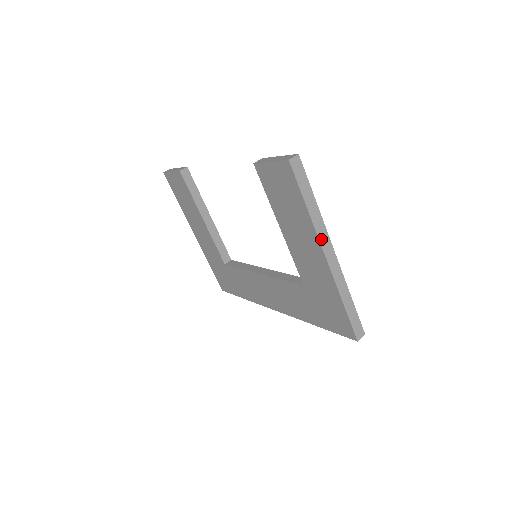
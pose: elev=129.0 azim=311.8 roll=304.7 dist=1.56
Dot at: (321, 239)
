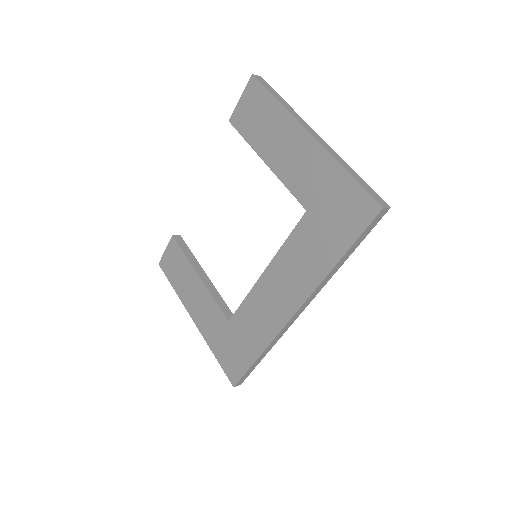
Dot at: (299, 121)
